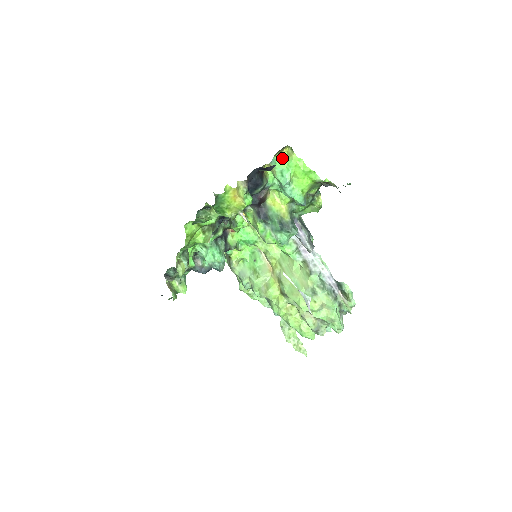
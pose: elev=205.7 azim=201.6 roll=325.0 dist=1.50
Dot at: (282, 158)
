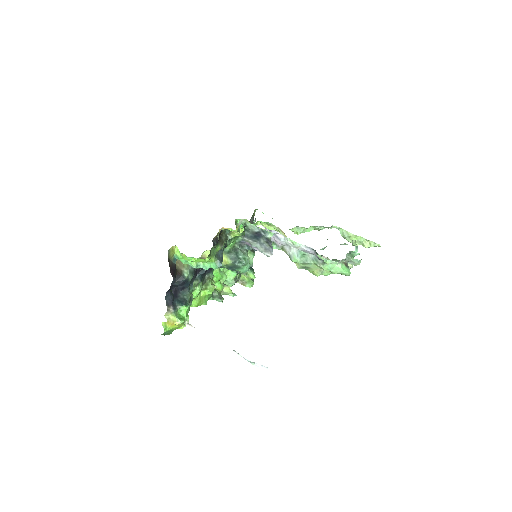
Dot at: (178, 250)
